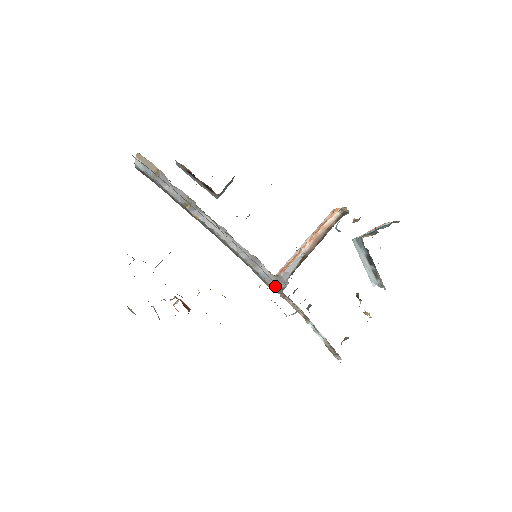
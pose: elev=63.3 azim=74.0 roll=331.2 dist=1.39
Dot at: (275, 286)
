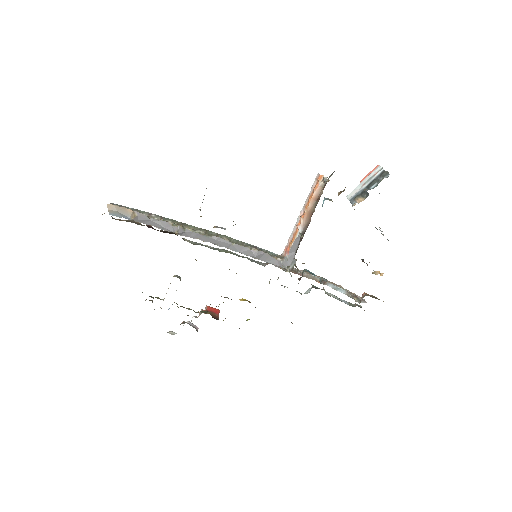
Dot at: occluded
